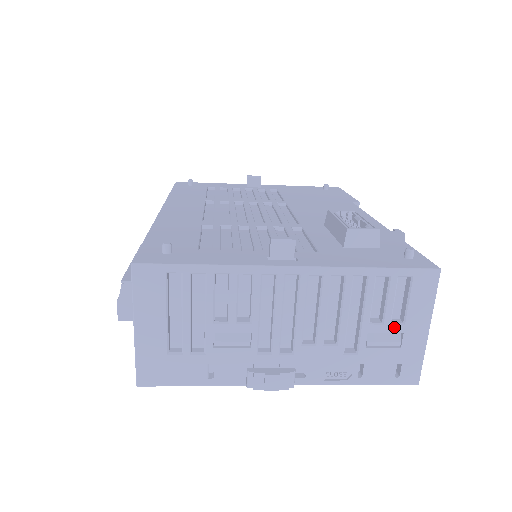
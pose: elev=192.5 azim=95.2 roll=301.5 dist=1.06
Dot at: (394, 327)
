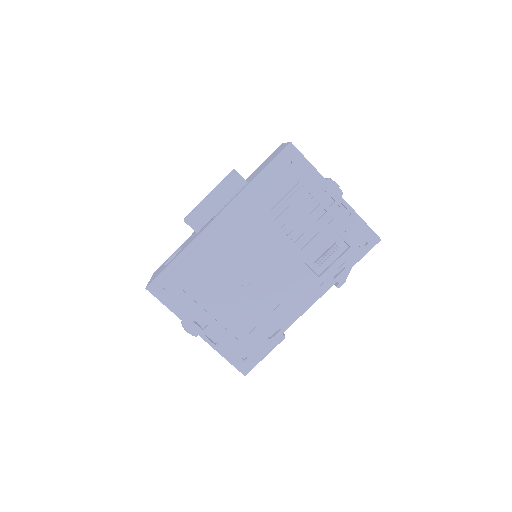
Dot at: occluded
